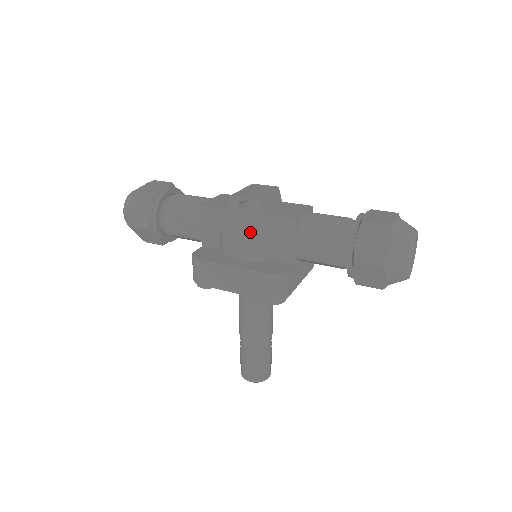
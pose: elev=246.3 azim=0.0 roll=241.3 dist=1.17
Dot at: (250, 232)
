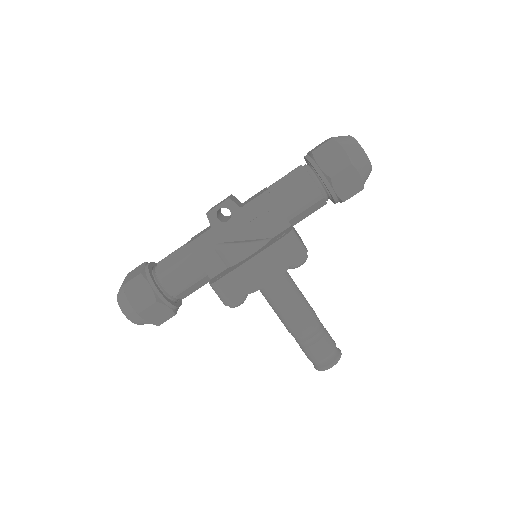
Dot at: (240, 231)
